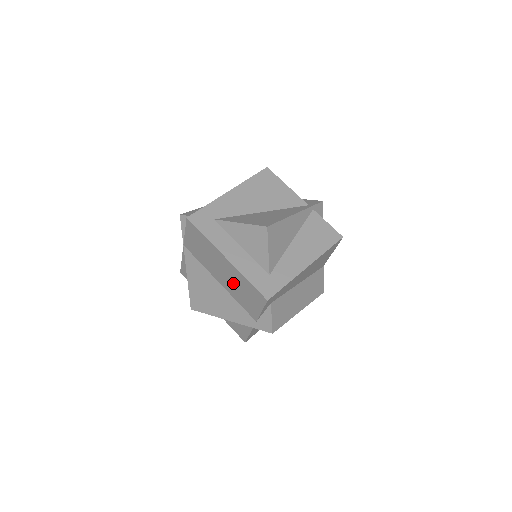
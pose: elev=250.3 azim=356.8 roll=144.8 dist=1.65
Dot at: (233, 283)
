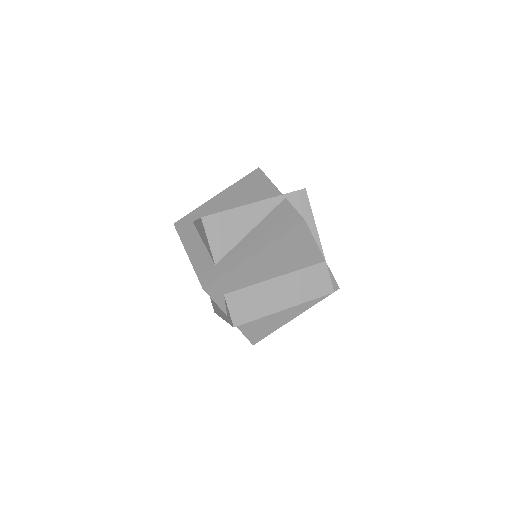
Dot at: occluded
